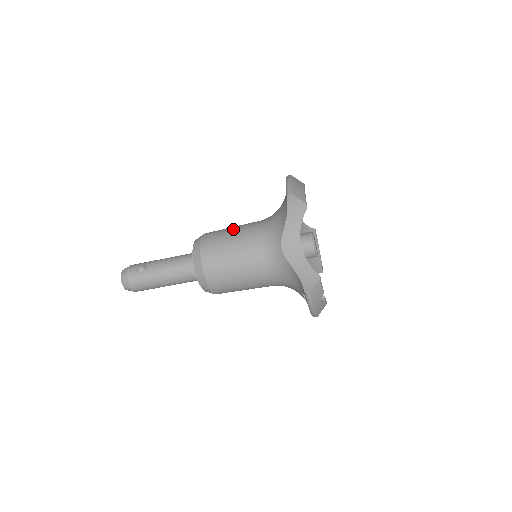
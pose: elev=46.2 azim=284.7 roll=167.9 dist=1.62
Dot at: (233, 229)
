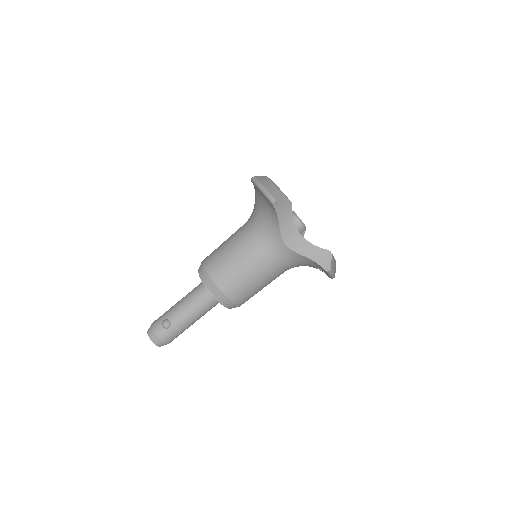
Dot at: (229, 248)
